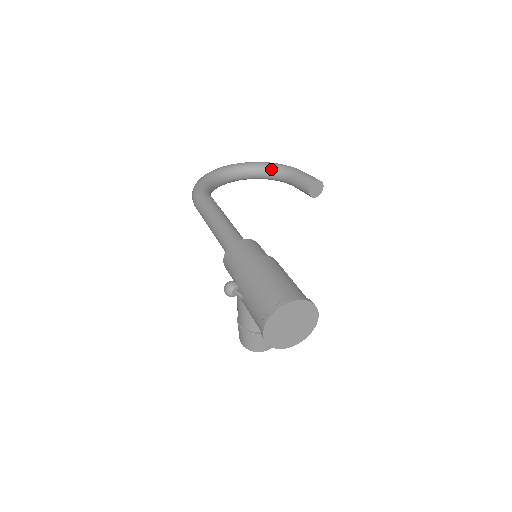
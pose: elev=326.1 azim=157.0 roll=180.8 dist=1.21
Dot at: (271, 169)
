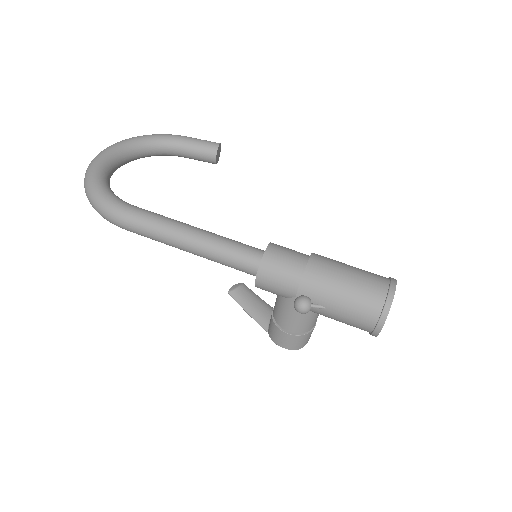
Dot at: (150, 144)
